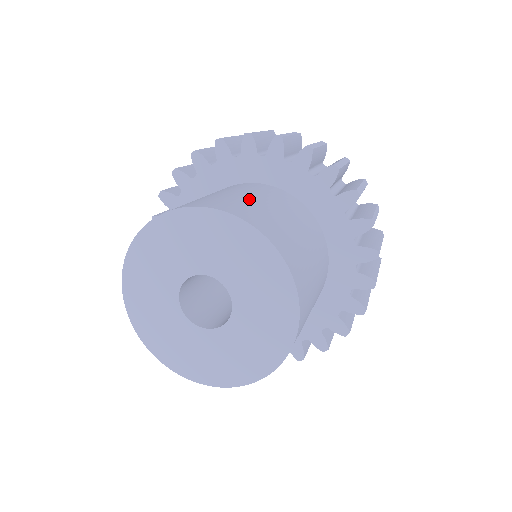
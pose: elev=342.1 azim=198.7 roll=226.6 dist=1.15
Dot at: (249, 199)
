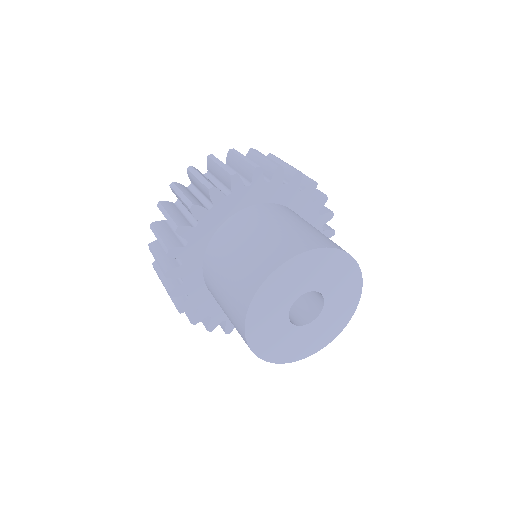
Dot at: (317, 230)
